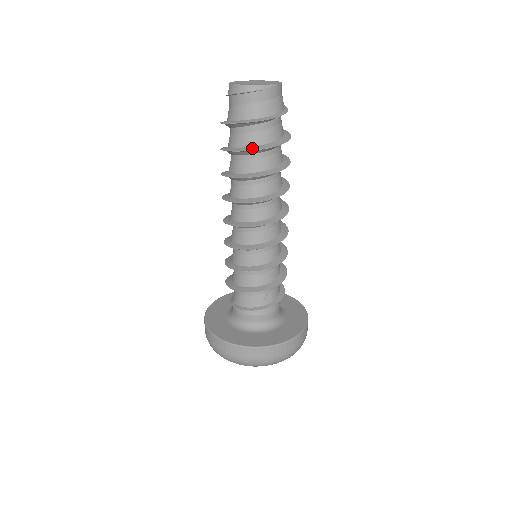
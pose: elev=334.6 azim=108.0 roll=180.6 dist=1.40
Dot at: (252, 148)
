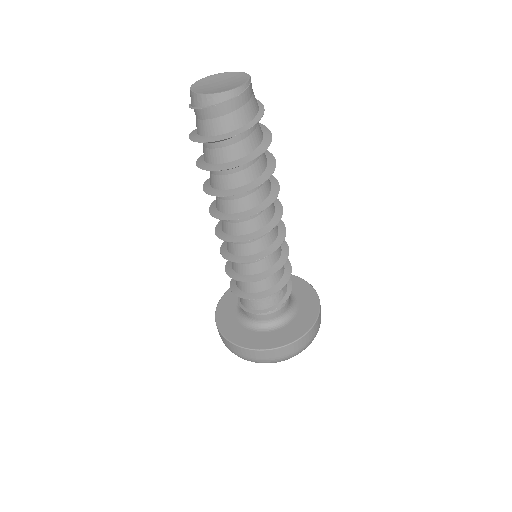
Dot at: (252, 156)
